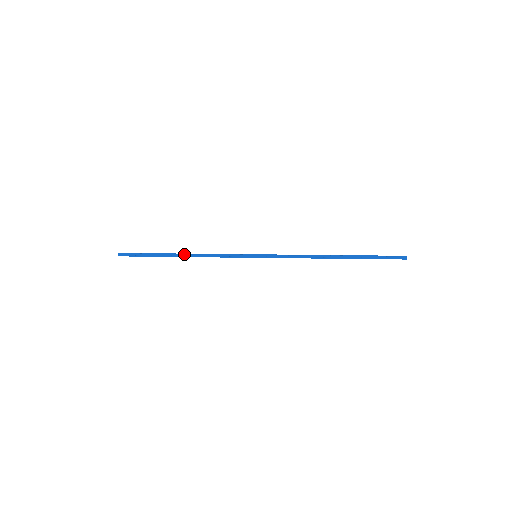
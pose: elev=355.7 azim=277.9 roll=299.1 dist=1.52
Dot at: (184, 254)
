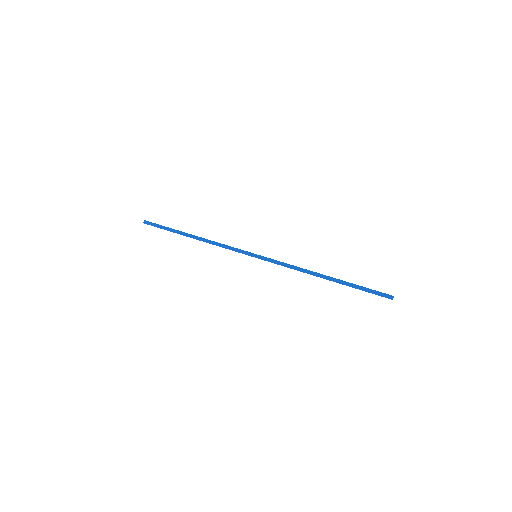
Dot at: (196, 236)
